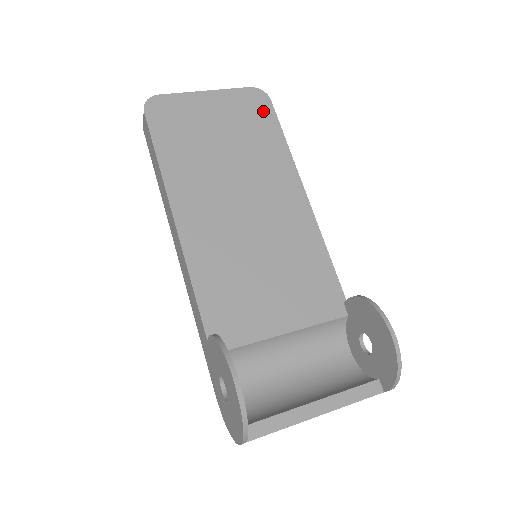
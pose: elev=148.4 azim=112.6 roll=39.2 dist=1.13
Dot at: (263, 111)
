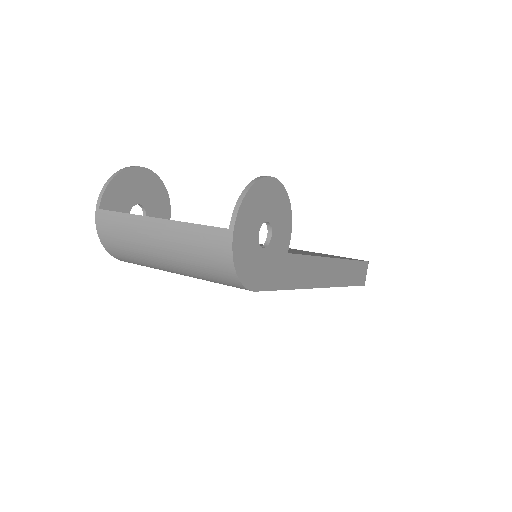
Dot at: (355, 259)
